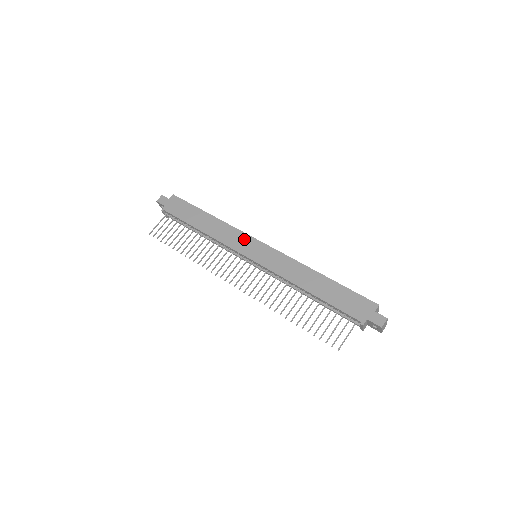
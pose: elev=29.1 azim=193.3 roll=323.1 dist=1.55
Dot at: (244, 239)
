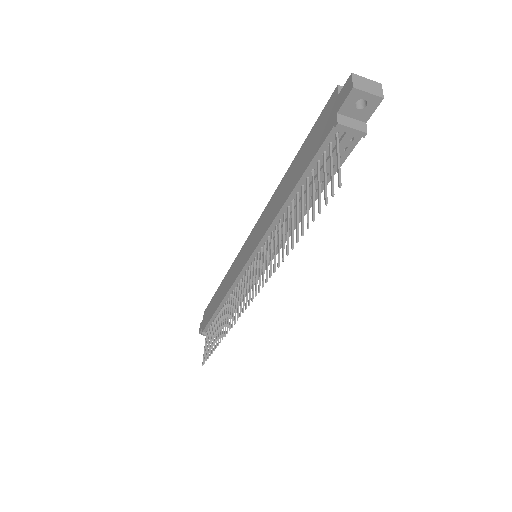
Dot at: (239, 259)
